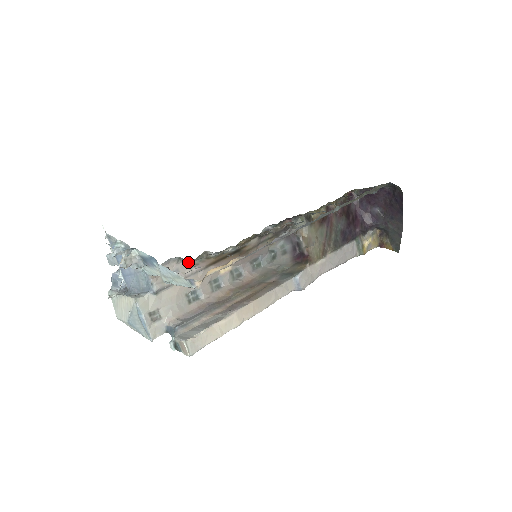
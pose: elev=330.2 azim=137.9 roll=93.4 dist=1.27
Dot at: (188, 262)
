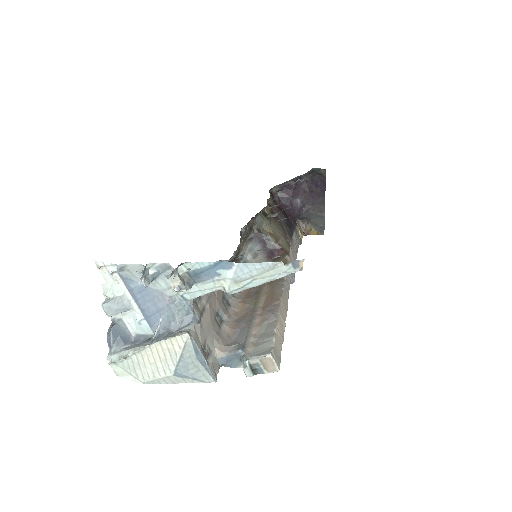
Dot at: occluded
